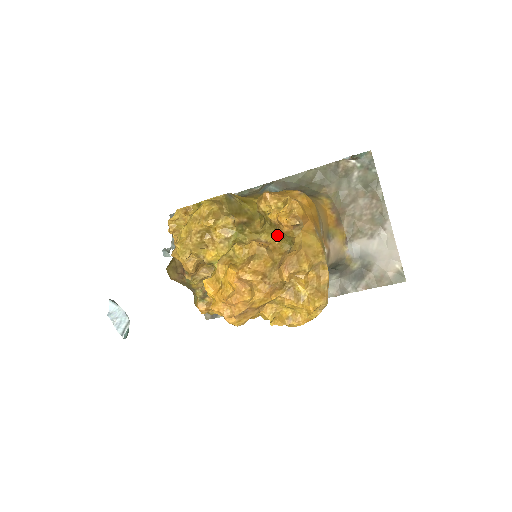
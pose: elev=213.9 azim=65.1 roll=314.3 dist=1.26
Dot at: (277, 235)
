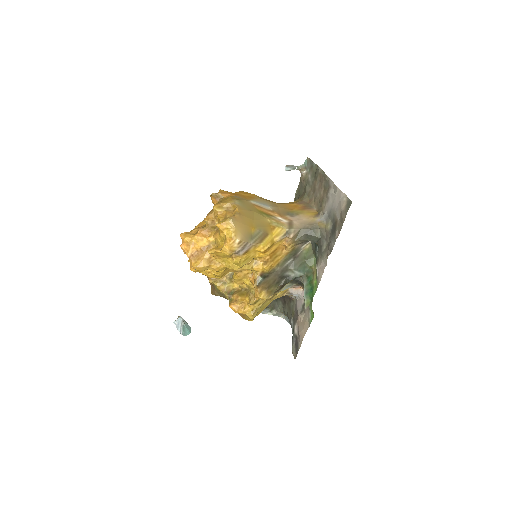
Dot at: occluded
